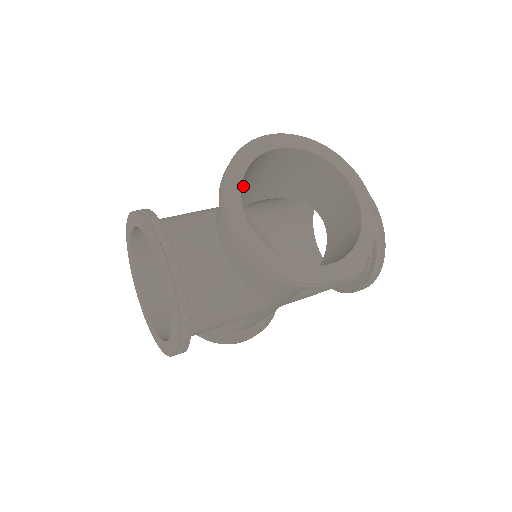
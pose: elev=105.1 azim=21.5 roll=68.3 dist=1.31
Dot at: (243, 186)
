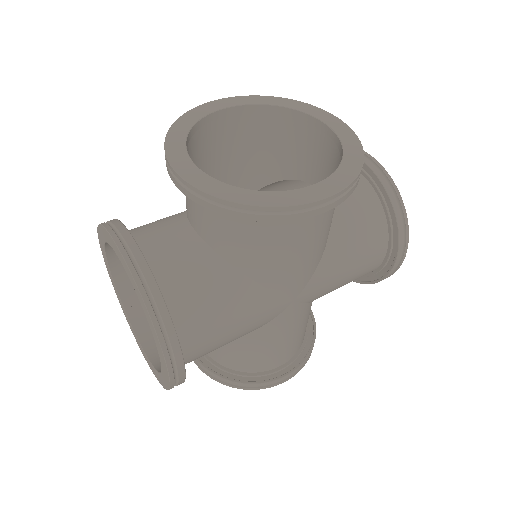
Dot at: (212, 176)
